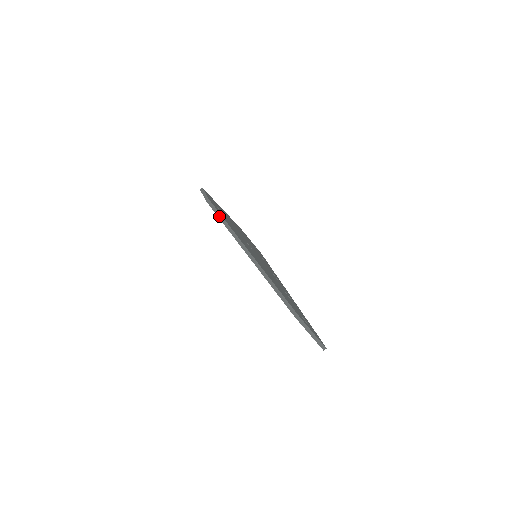
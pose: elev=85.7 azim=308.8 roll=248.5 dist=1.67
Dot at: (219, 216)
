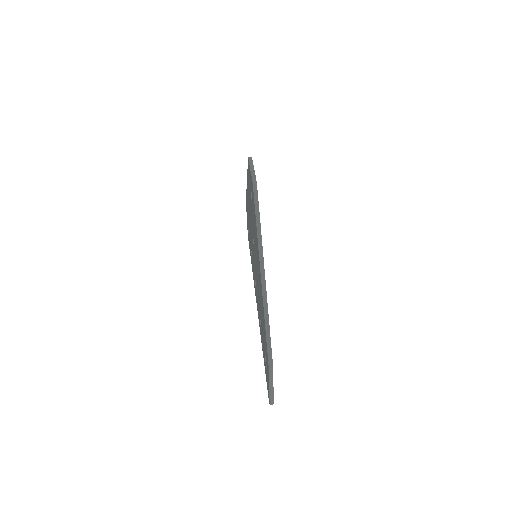
Dot at: (257, 209)
